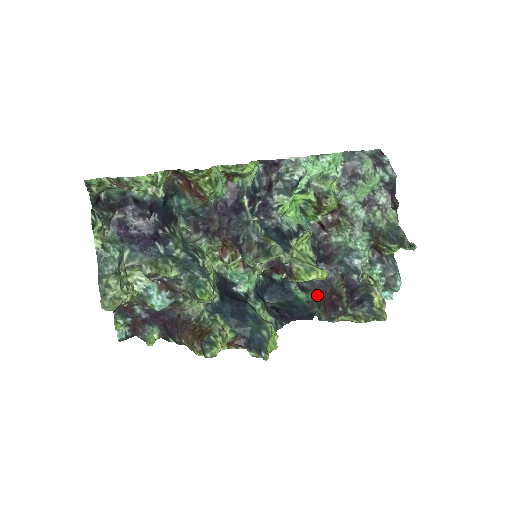
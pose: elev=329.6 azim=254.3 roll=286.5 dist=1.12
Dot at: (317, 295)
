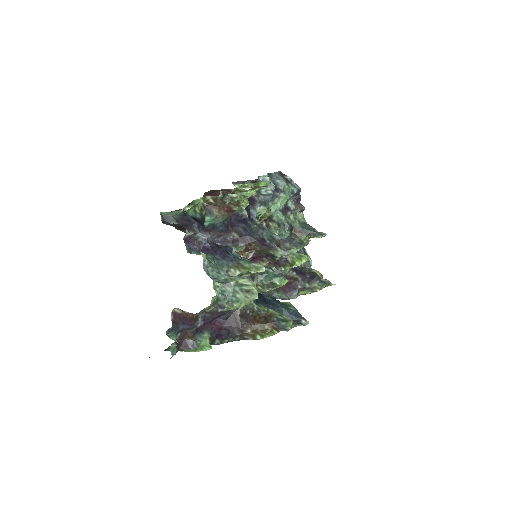
Dot at: occluded
